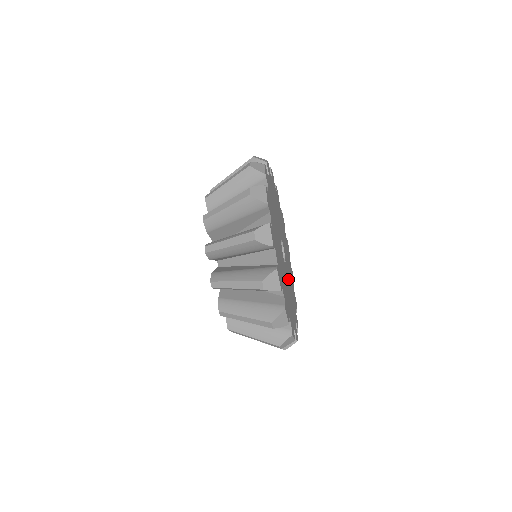
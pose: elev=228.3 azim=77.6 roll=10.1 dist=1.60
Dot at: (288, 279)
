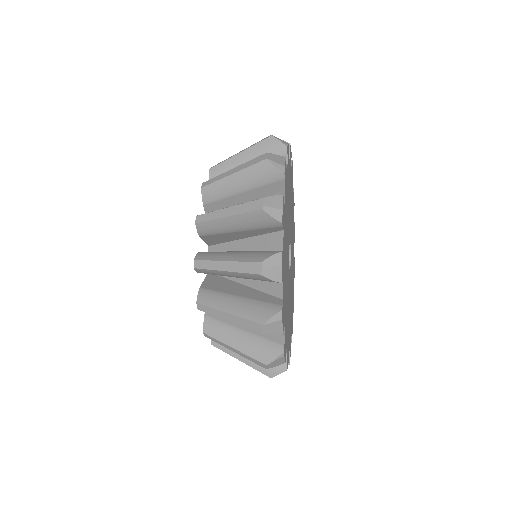
Dot at: (291, 238)
